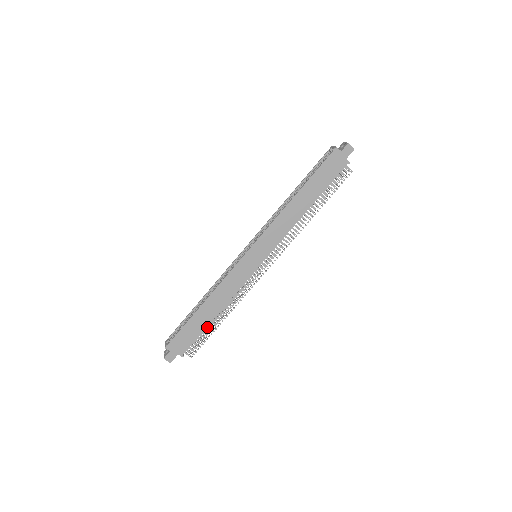
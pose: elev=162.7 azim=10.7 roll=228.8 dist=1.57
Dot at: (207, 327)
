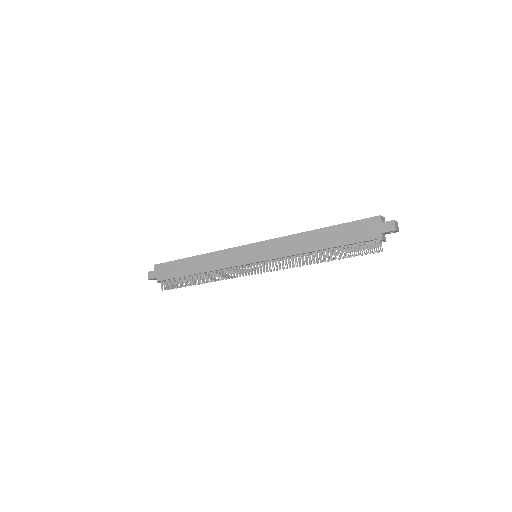
Dot at: (186, 277)
